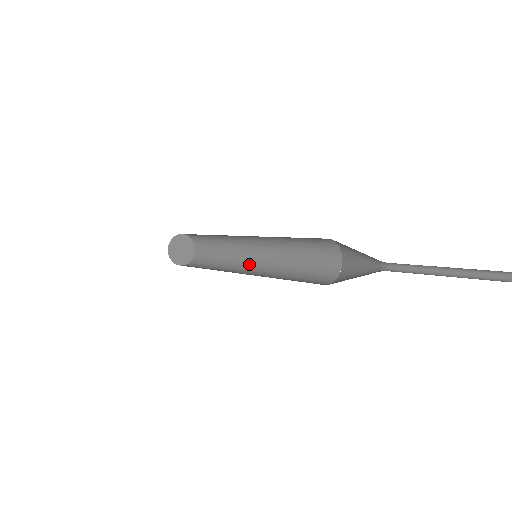
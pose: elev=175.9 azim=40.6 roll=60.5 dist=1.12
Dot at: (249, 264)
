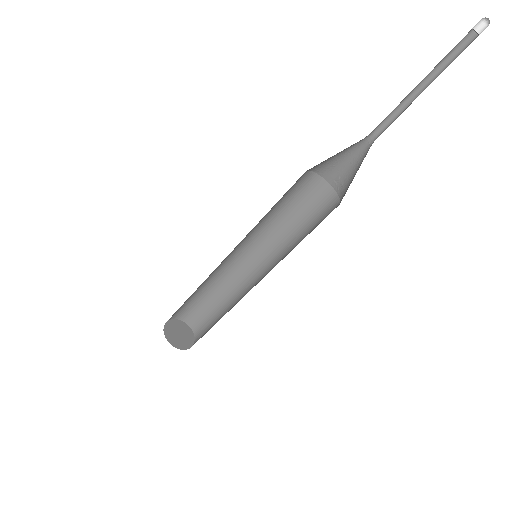
Dot at: occluded
